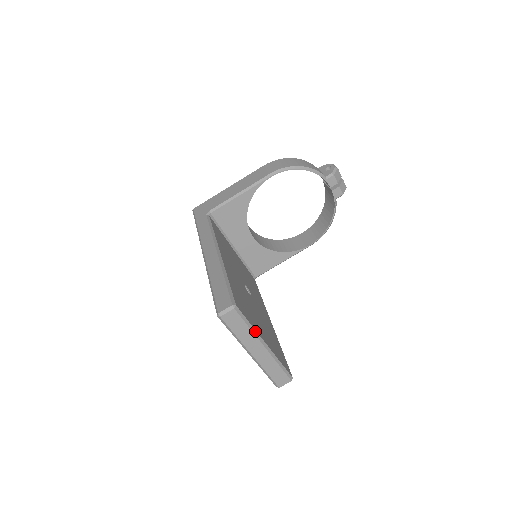
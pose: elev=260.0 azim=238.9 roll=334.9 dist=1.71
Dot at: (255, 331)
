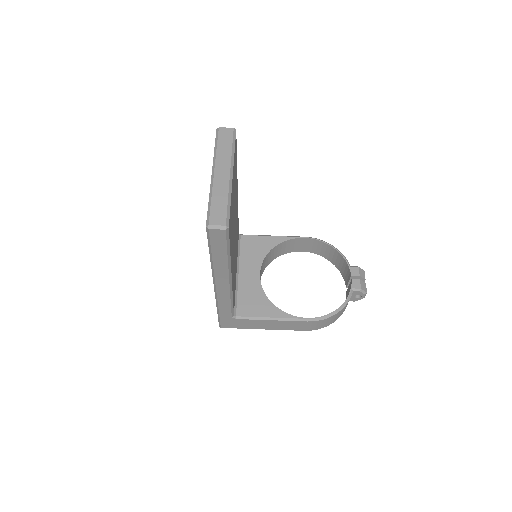
Dot at: (233, 157)
